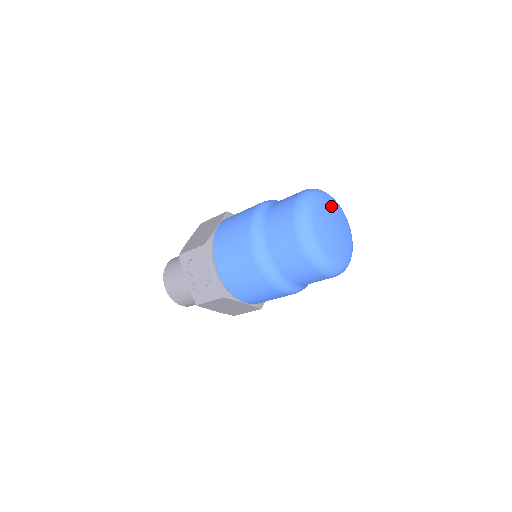
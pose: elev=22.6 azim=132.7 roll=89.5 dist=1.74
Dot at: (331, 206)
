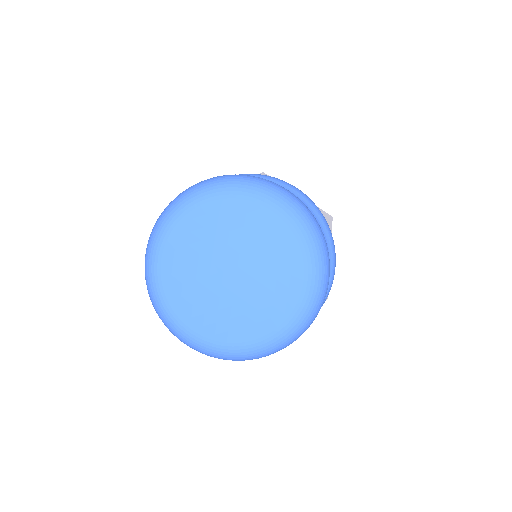
Dot at: (250, 225)
